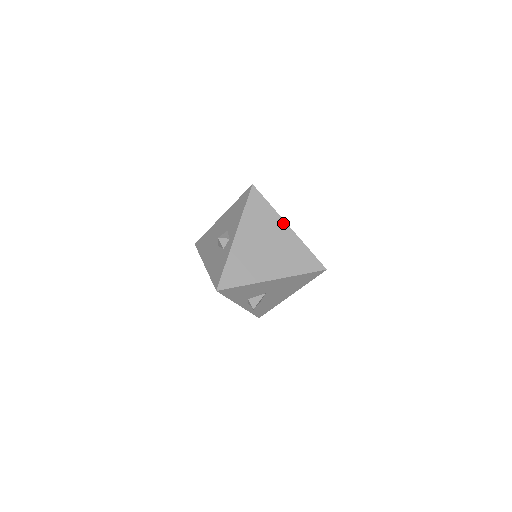
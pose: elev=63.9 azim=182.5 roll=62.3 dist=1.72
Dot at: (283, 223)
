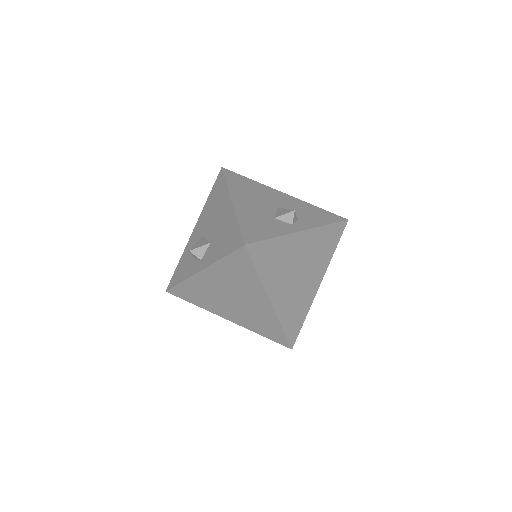
Dot at: (265, 296)
